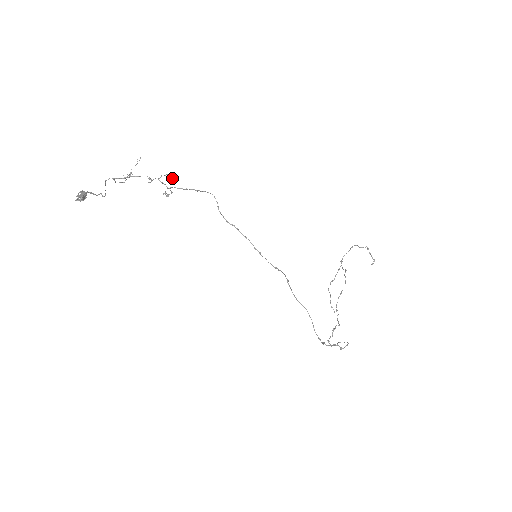
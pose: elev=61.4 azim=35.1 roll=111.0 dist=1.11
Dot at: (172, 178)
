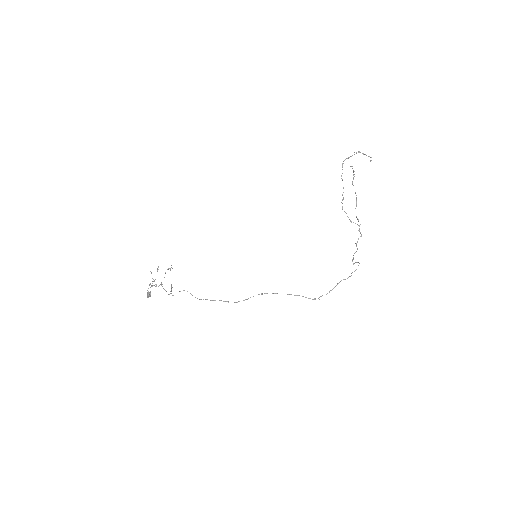
Dot at: (170, 270)
